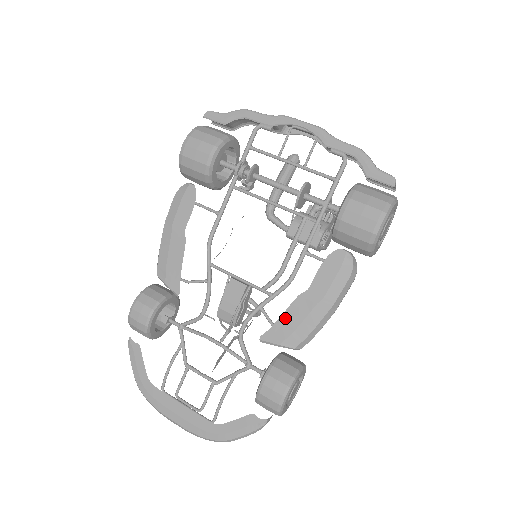
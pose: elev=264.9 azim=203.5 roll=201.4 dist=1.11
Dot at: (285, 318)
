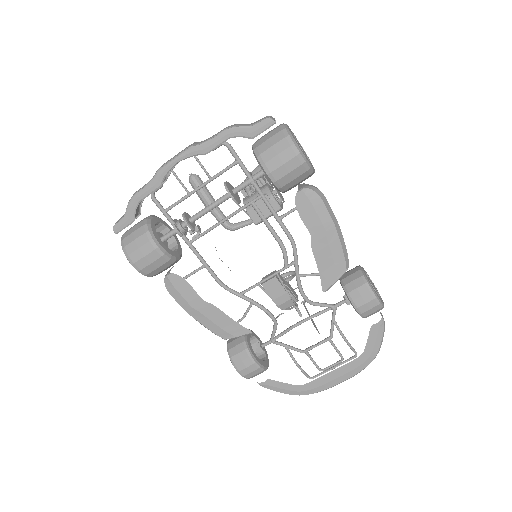
Dot at: (321, 265)
